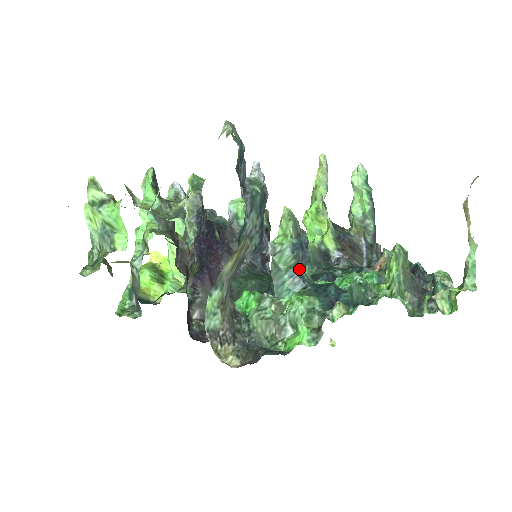
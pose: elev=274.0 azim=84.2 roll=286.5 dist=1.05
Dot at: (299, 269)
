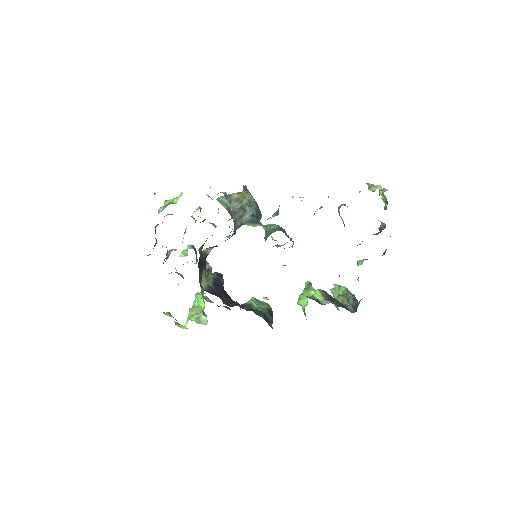
Dot at: (283, 232)
